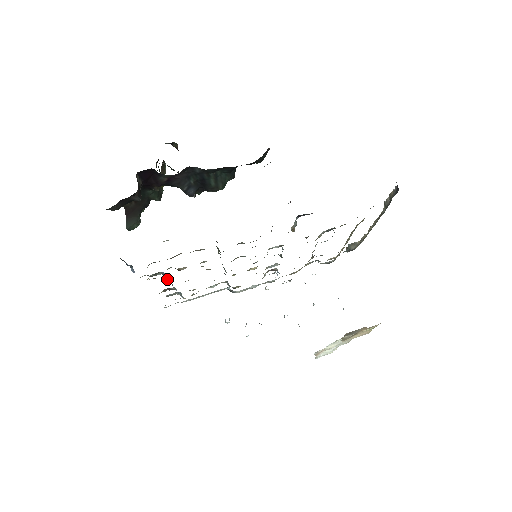
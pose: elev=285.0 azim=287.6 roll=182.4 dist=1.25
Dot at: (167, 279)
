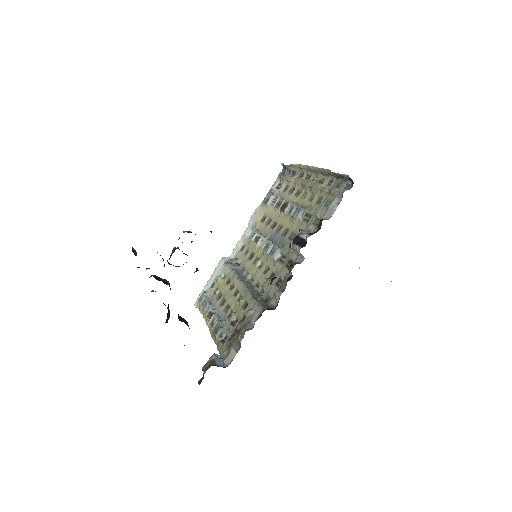
Dot at: (216, 320)
